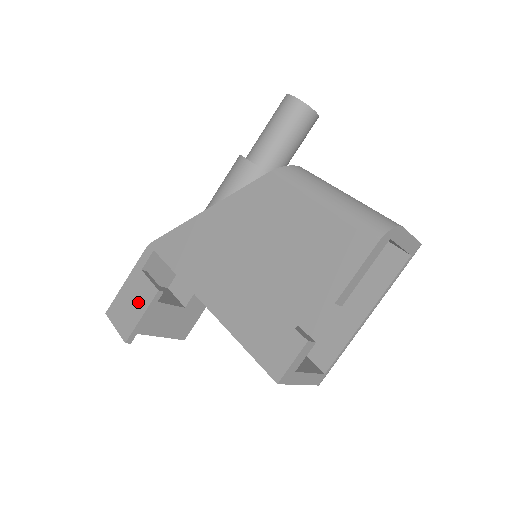
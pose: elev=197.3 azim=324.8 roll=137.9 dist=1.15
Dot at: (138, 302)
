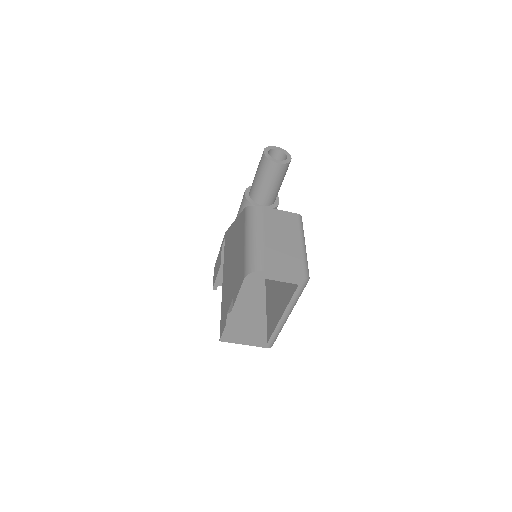
Dot at: occluded
